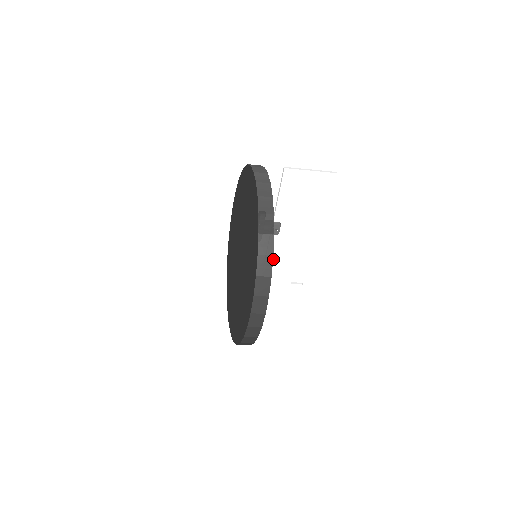
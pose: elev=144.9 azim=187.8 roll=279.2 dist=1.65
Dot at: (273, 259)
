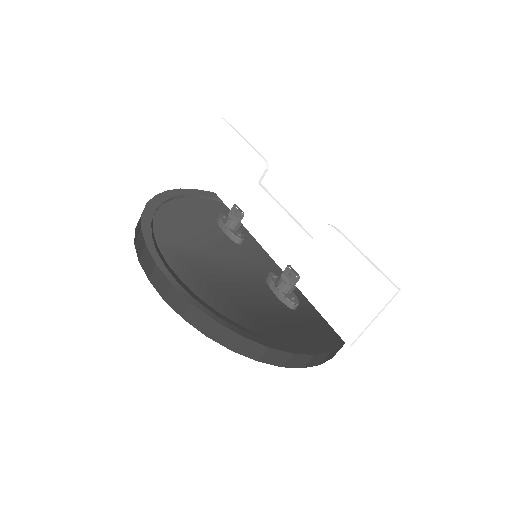
Dot at: (268, 239)
